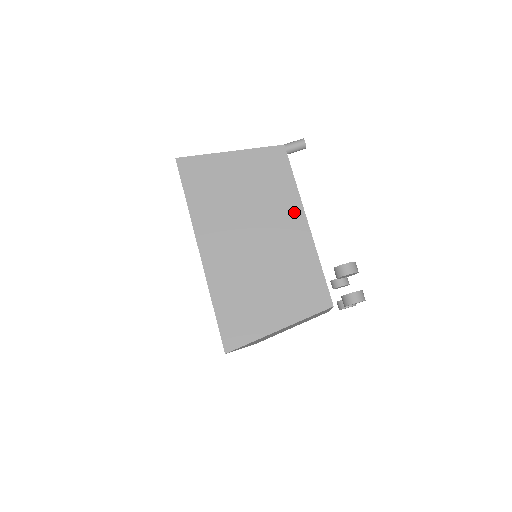
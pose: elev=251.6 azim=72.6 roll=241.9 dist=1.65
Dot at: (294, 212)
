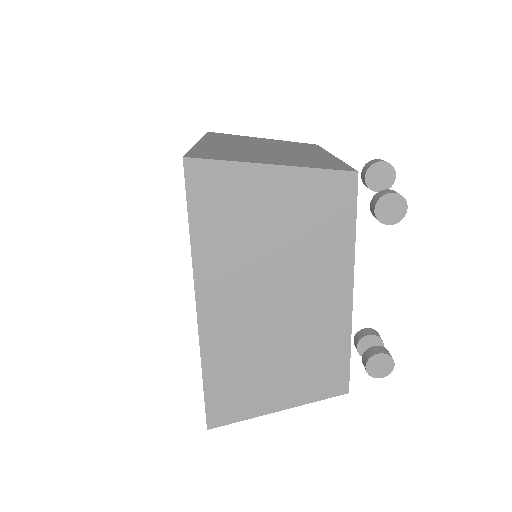
Dot at: (318, 152)
